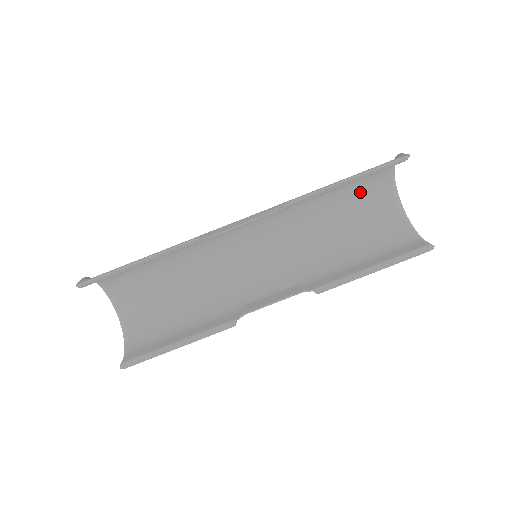
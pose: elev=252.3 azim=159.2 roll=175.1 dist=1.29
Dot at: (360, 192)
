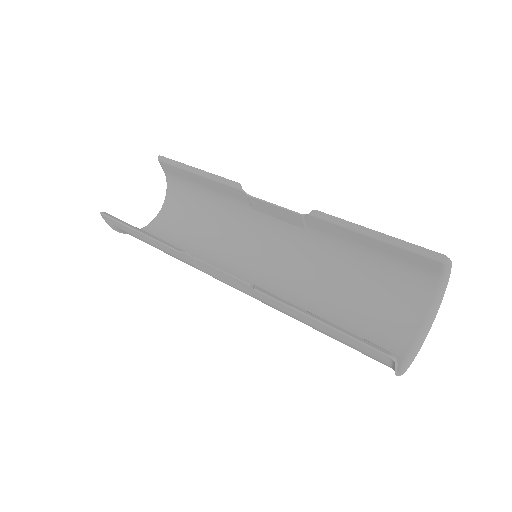
Dot at: (386, 305)
